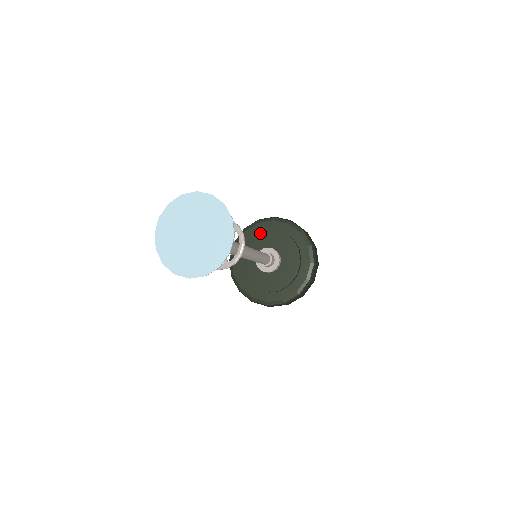
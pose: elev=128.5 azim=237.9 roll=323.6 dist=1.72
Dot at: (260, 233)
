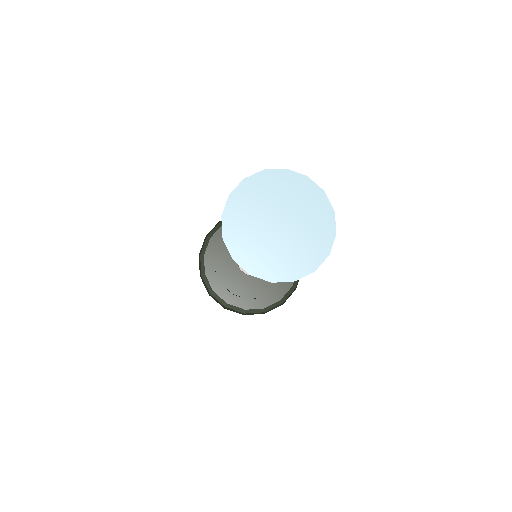
Dot at: occluded
